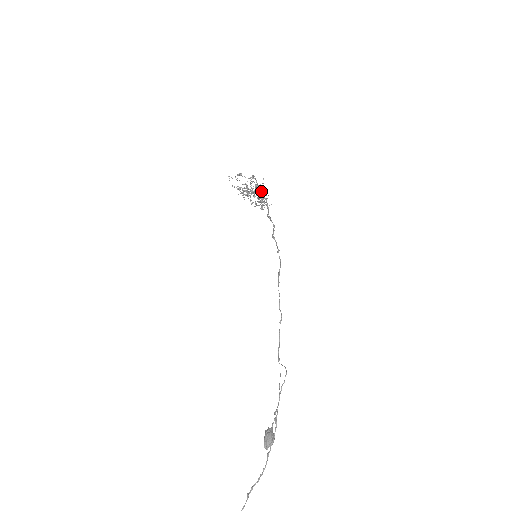
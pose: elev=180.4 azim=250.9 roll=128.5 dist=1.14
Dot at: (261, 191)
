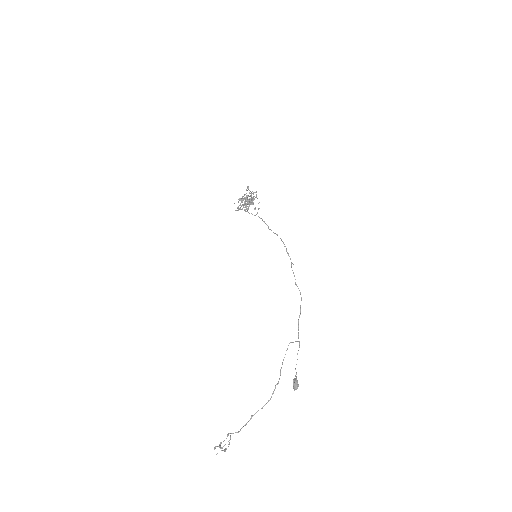
Dot at: (253, 203)
